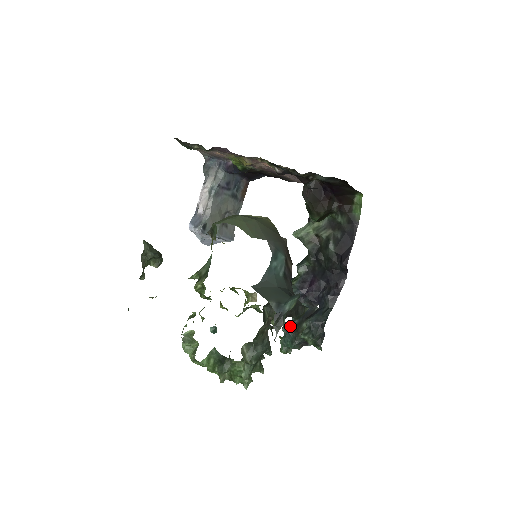
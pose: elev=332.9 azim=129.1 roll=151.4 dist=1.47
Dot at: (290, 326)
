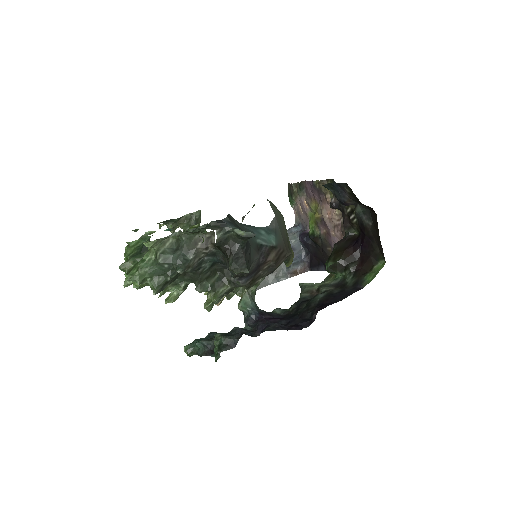
Dot at: occluded
